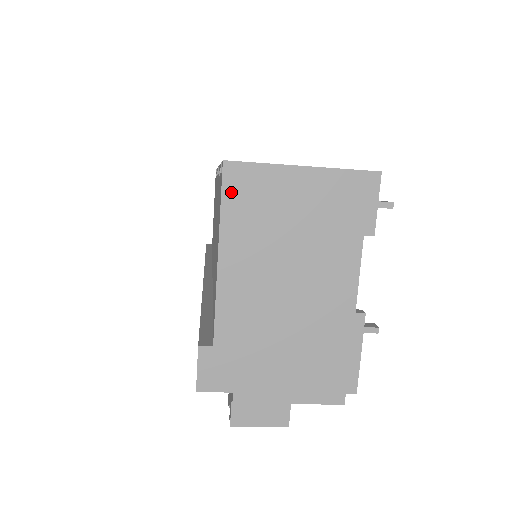
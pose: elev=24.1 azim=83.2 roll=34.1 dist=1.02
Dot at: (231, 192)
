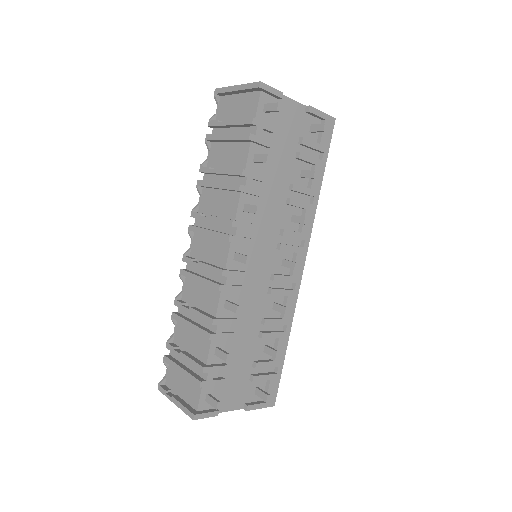
Dot at: occluded
